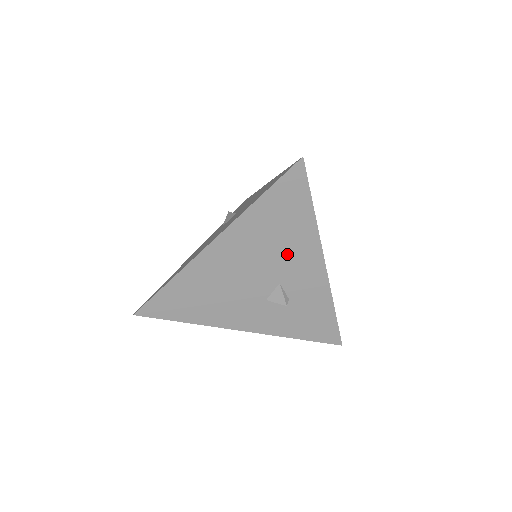
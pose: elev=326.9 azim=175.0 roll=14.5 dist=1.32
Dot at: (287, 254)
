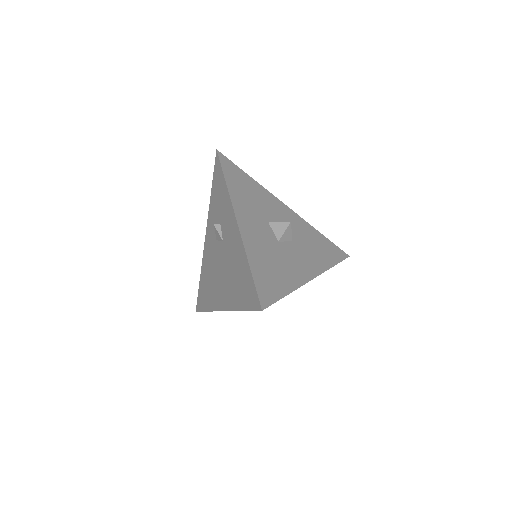
Dot at: occluded
